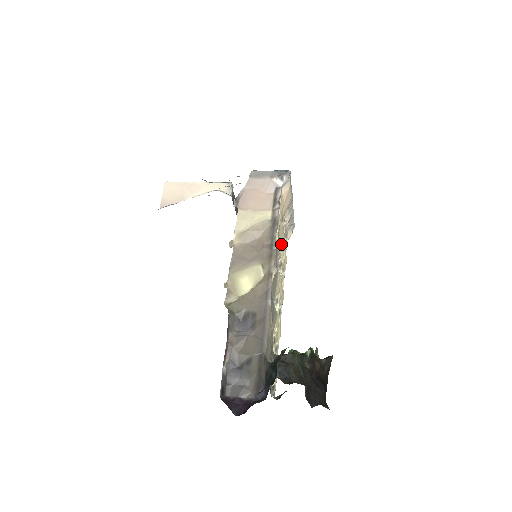
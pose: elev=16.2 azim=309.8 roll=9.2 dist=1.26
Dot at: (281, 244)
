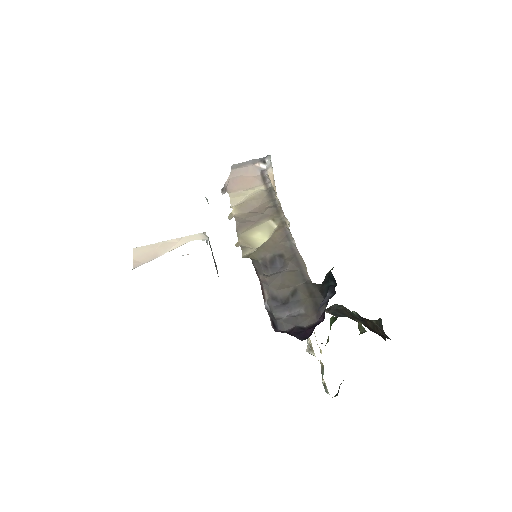
Dot at: occluded
